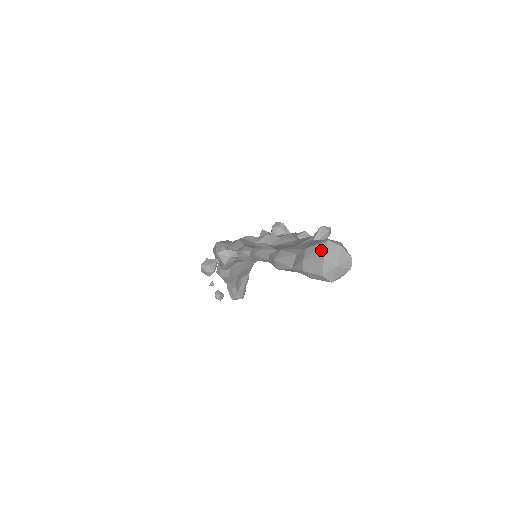
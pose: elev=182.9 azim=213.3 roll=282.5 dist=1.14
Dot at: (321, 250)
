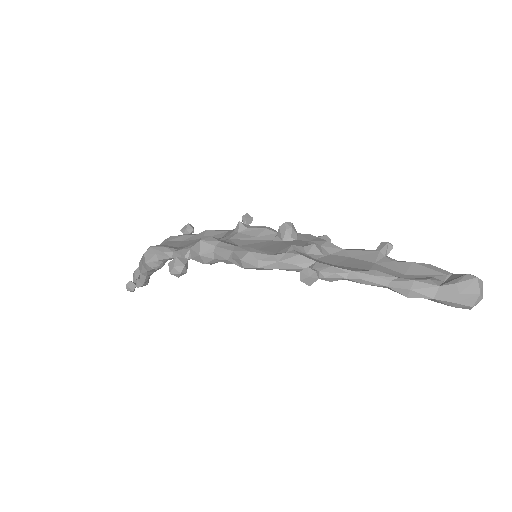
Dot at: (475, 286)
